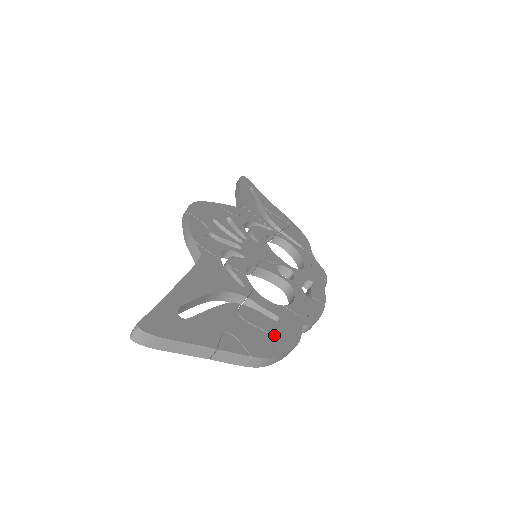
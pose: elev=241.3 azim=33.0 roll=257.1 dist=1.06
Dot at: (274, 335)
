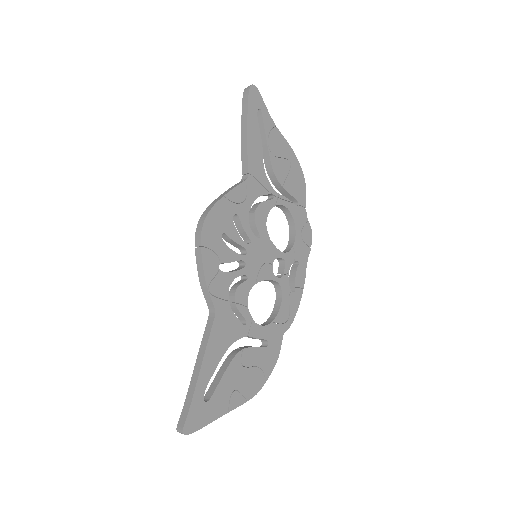
Dot at: (263, 366)
